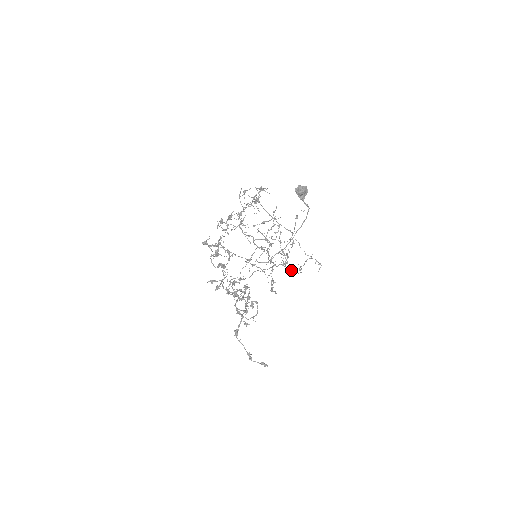
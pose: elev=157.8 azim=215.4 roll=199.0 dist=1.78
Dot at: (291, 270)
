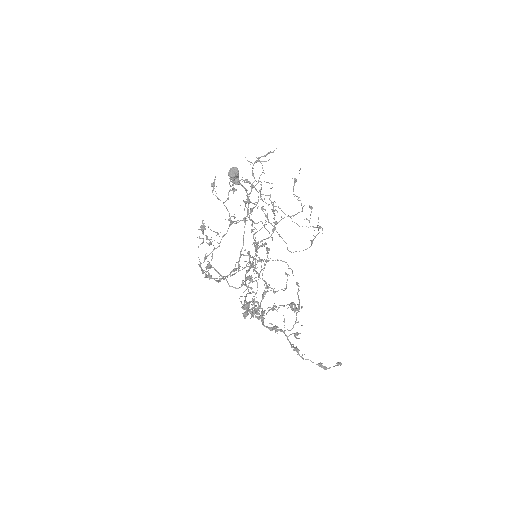
Dot at: occluded
